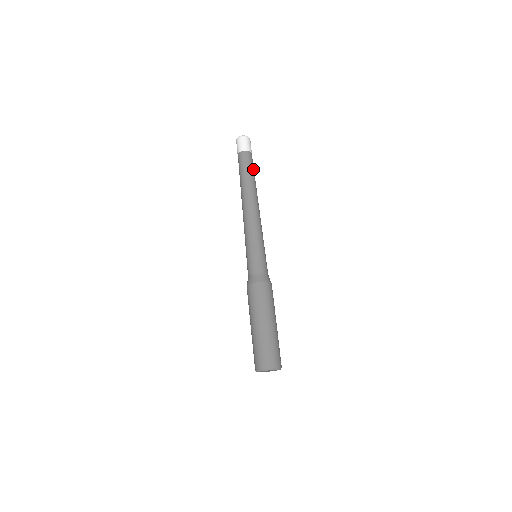
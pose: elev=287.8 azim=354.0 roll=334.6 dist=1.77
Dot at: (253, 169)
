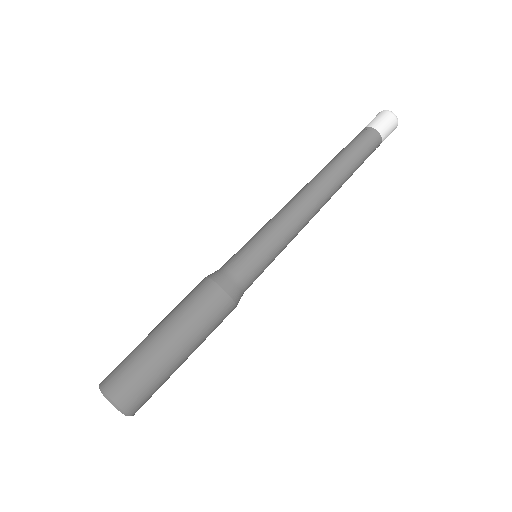
Dot at: (358, 150)
